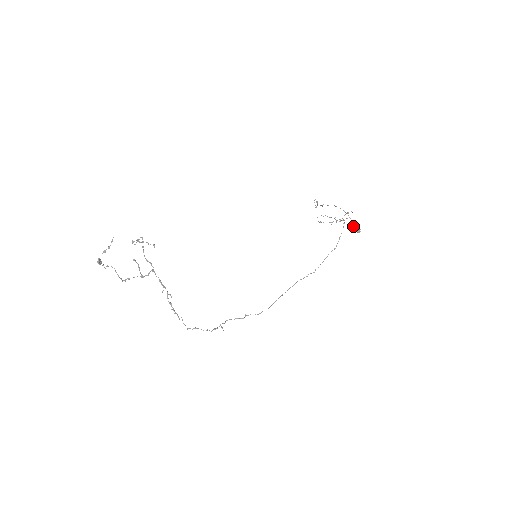
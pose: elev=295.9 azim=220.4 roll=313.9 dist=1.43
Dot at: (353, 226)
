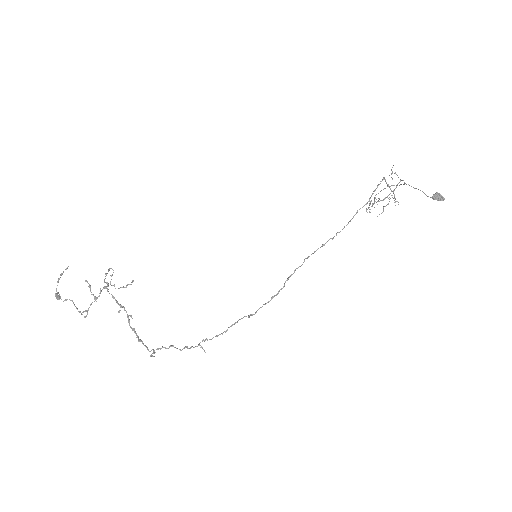
Dot at: (428, 196)
